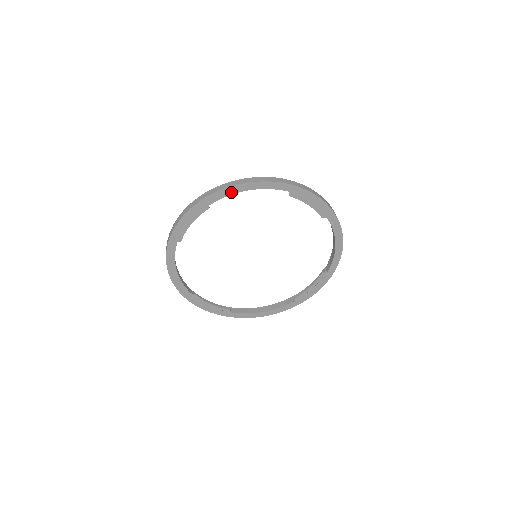
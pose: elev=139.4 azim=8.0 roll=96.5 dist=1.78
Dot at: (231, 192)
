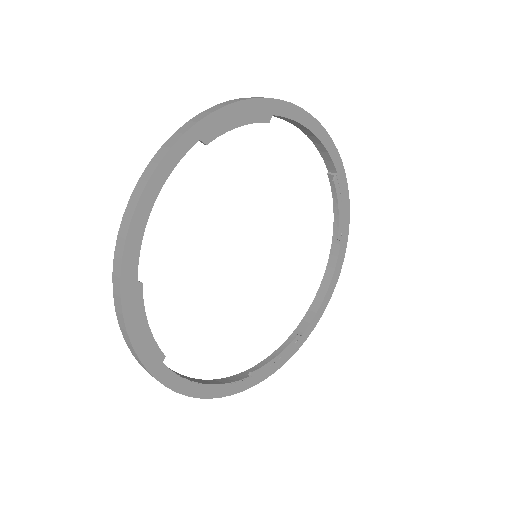
Dot at: (139, 232)
